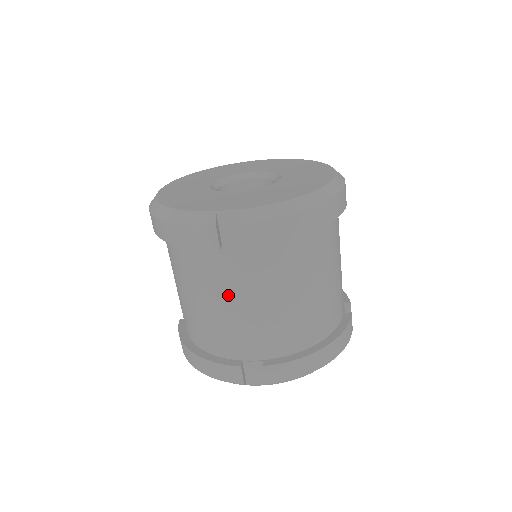
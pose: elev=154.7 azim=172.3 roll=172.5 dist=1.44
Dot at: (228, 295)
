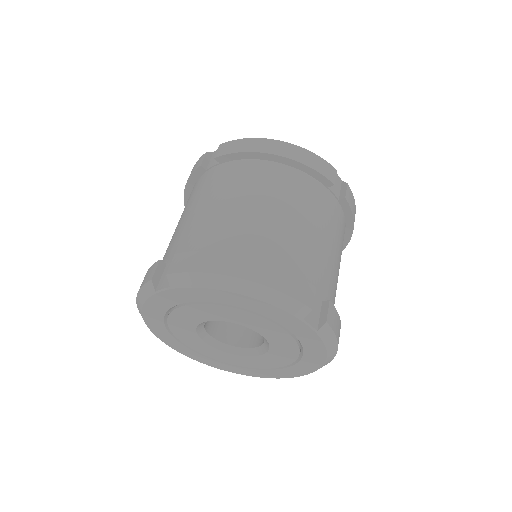
Dot at: (318, 223)
